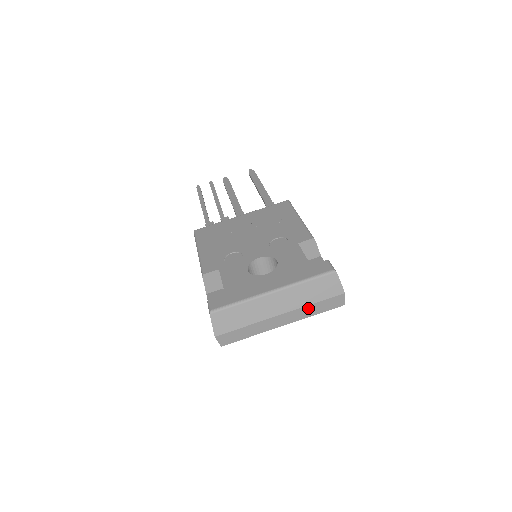
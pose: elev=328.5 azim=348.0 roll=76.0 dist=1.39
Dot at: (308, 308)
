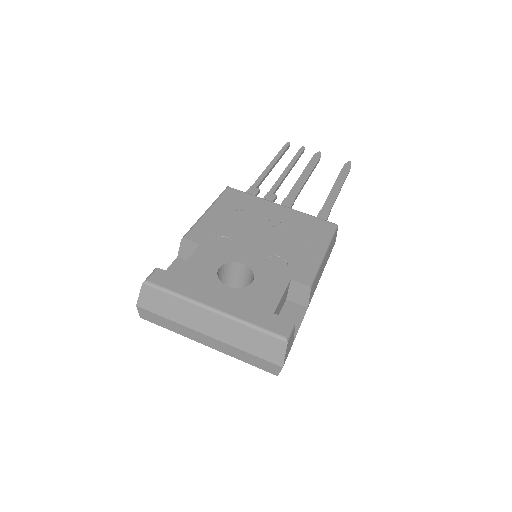
Dot at: (238, 351)
